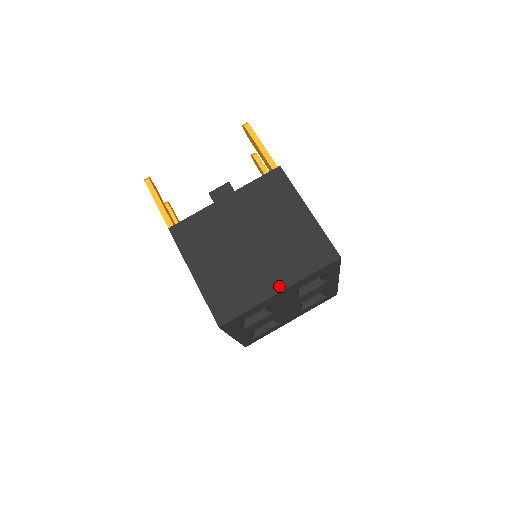
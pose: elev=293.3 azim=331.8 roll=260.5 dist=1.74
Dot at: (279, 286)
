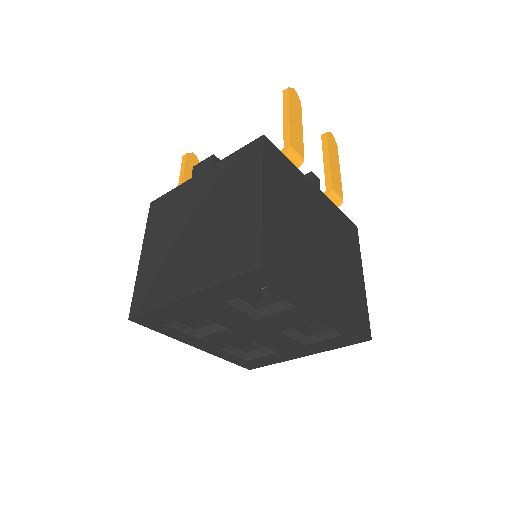
Dot at: (190, 288)
